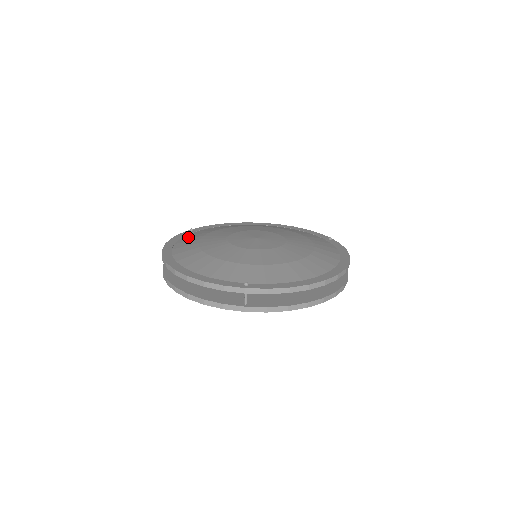
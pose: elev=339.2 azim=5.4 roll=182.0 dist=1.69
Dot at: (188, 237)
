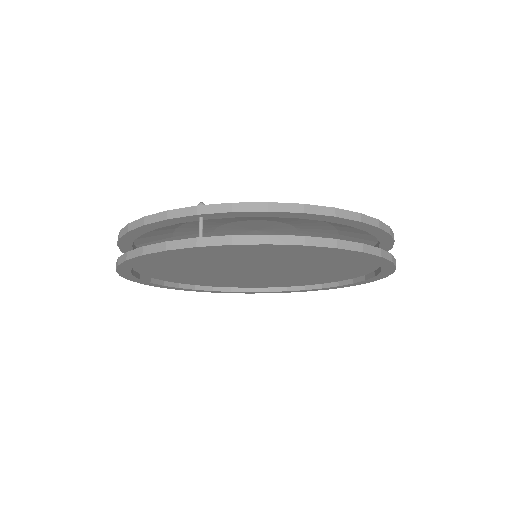
Dot at: occluded
